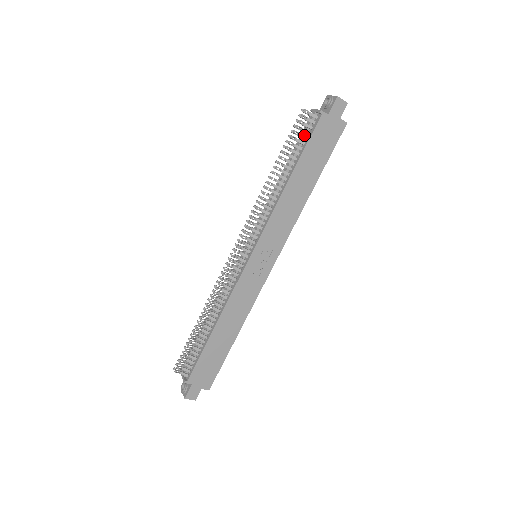
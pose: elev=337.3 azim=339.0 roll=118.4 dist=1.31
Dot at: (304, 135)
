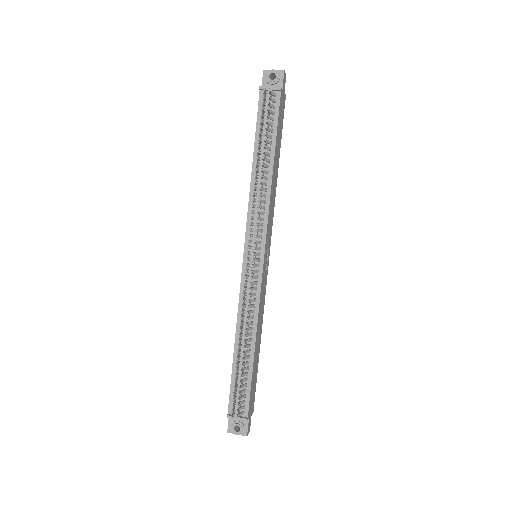
Dot at: (269, 116)
